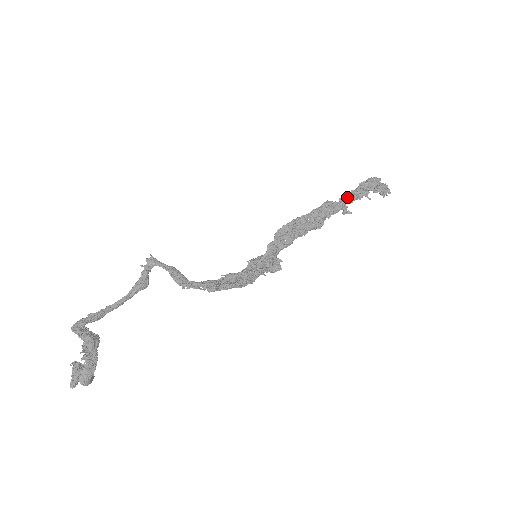
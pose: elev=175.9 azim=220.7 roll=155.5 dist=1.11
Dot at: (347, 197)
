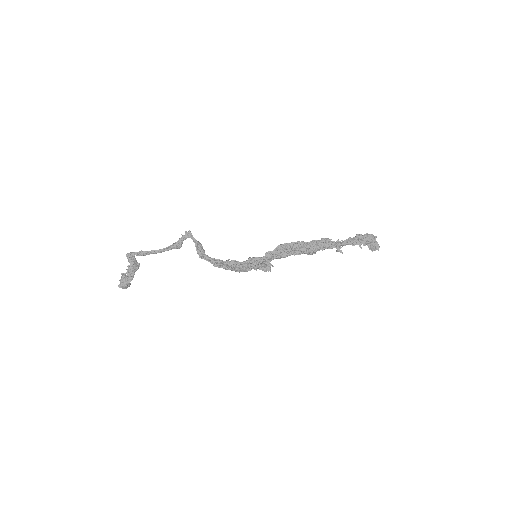
Dot at: (343, 241)
